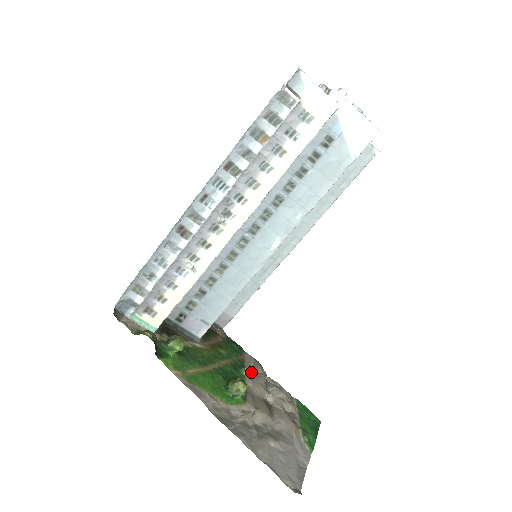
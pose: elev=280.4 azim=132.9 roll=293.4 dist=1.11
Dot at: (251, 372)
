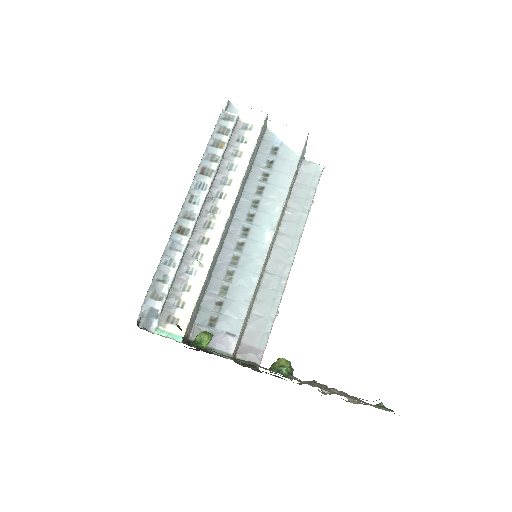
Dot at: occluded
